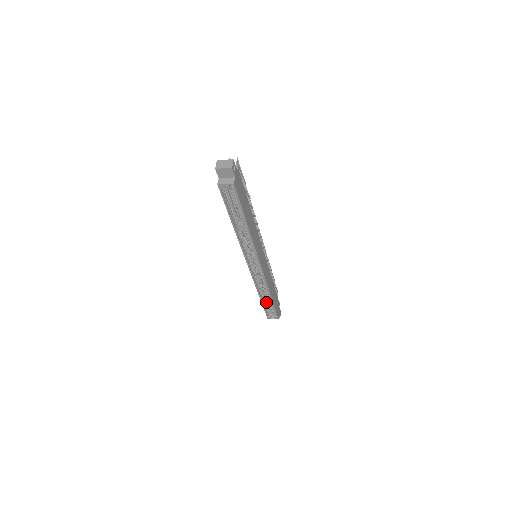
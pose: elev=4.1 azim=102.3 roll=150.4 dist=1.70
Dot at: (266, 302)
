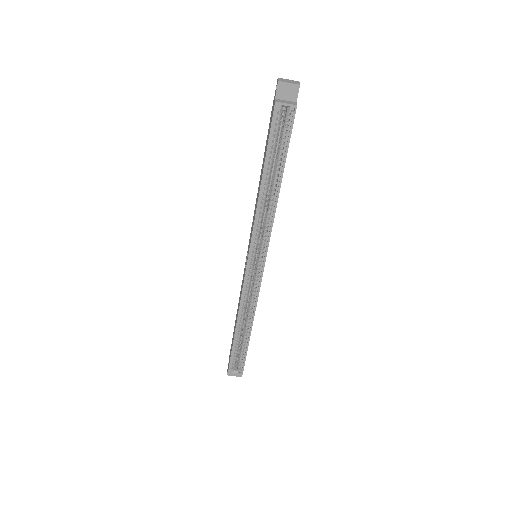
Dot at: (238, 340)
